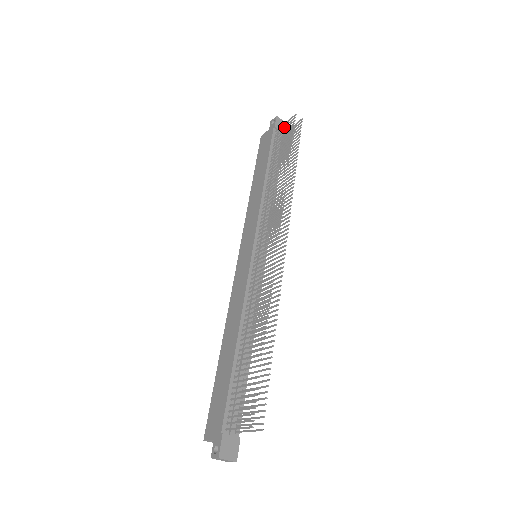
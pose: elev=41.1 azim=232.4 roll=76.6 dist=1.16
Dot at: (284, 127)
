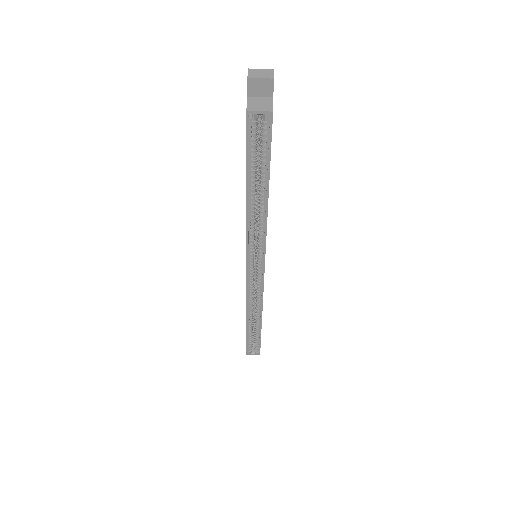
Dot at: occluded
